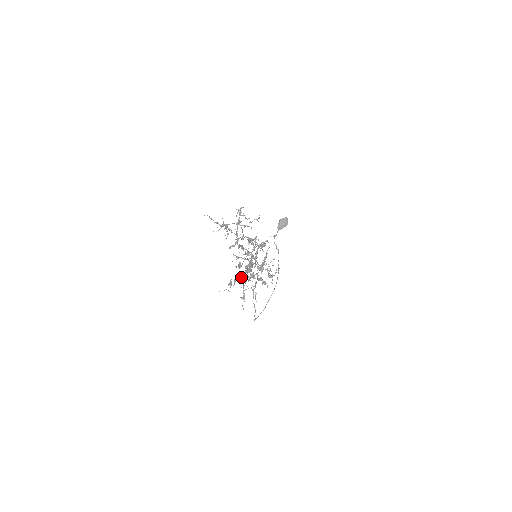
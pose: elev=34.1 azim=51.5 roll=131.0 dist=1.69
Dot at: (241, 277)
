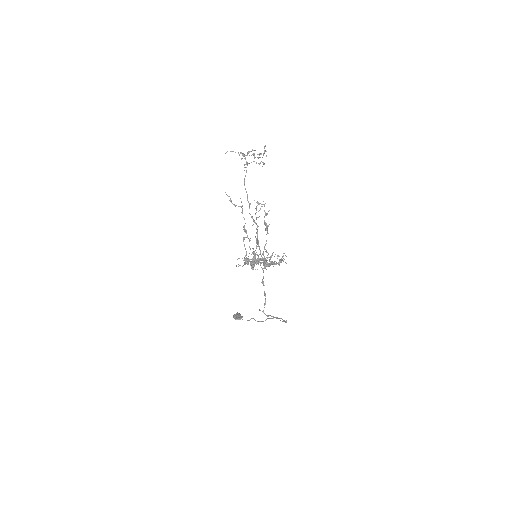
Dot at: (257, 261)
